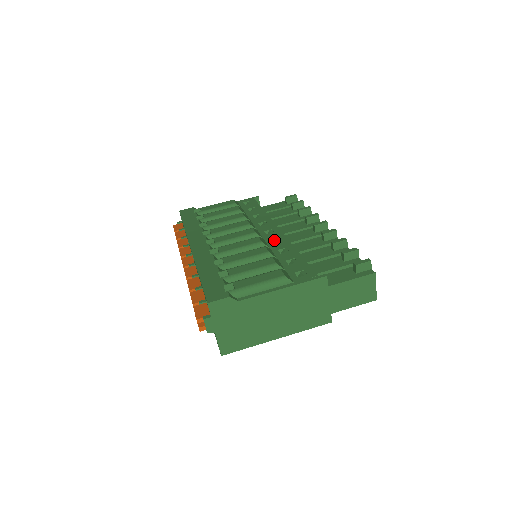
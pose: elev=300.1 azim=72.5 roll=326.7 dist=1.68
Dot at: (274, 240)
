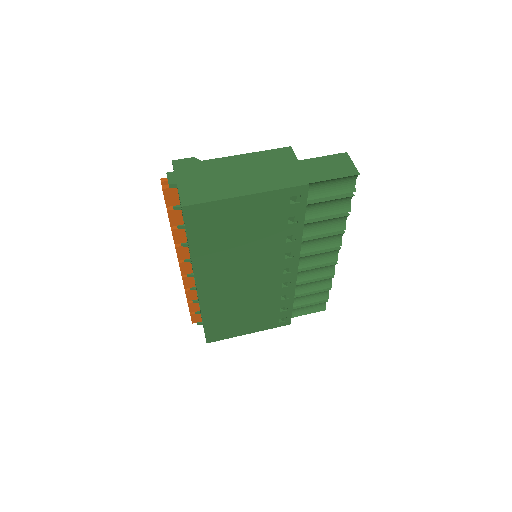
Dot at: occluded
